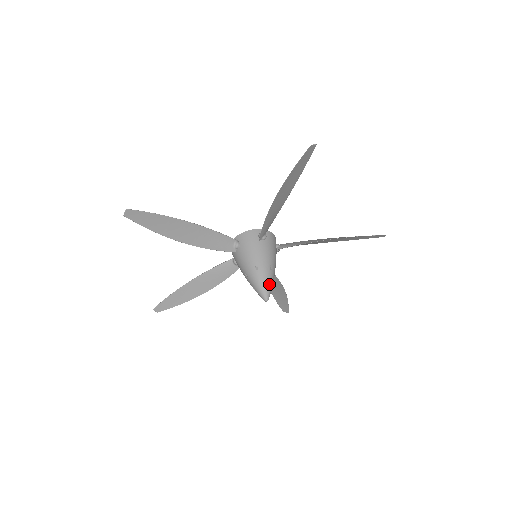
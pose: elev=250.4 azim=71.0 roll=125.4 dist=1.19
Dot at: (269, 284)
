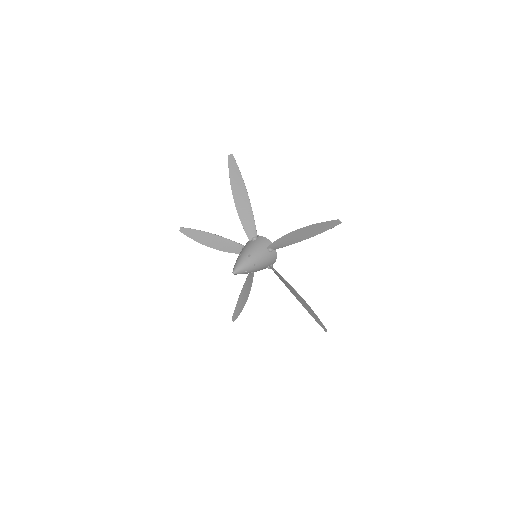
Dot at: (244, 269)
